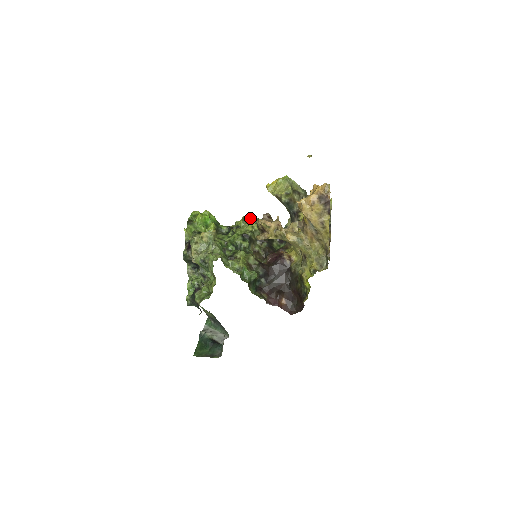
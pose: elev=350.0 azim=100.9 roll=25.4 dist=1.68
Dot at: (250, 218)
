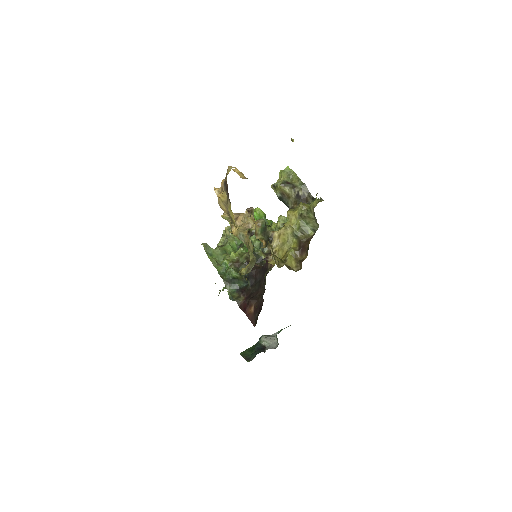
Dot at: (282, 217)
